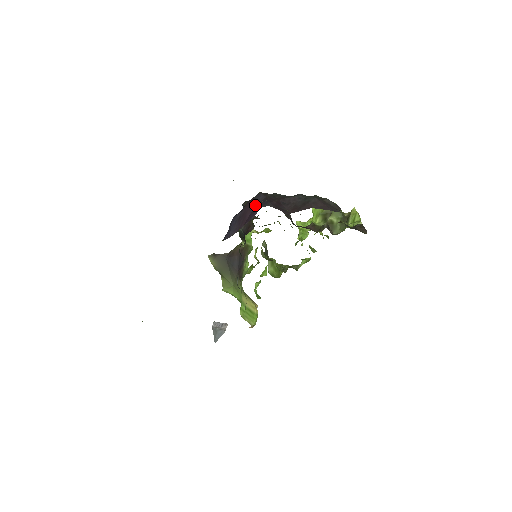
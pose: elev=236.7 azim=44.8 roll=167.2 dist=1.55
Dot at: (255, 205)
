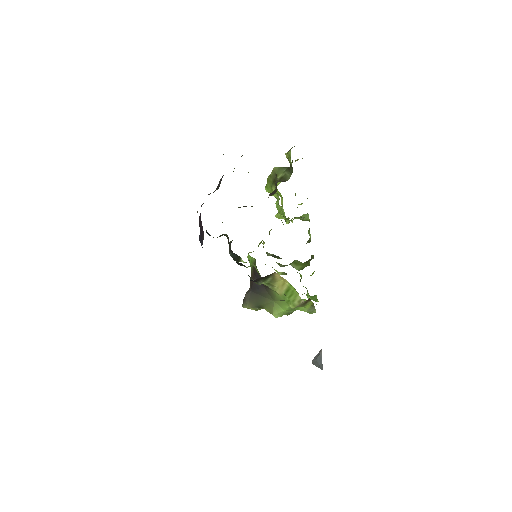
Dot at: (200, 213)
